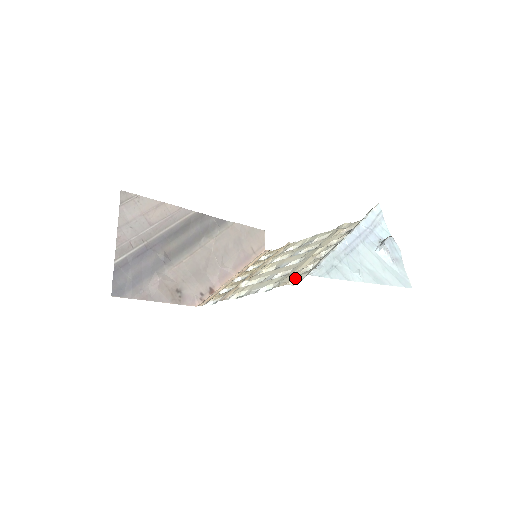
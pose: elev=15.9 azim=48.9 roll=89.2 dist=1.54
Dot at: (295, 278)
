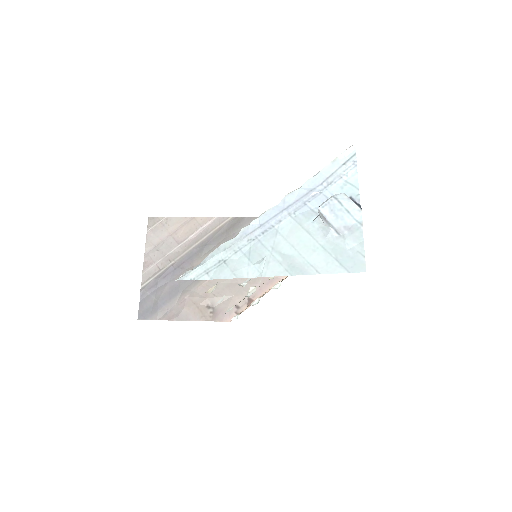
Dot at: occluded
